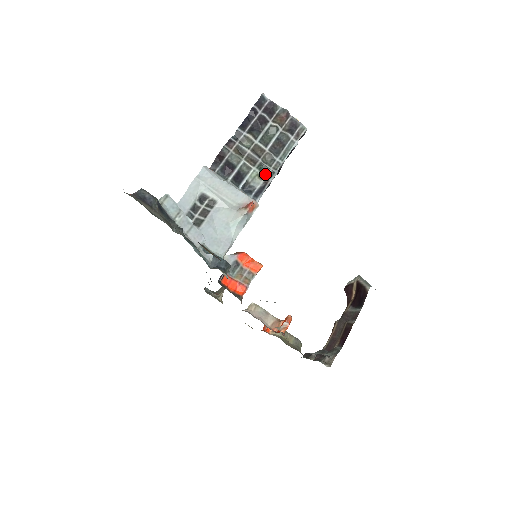
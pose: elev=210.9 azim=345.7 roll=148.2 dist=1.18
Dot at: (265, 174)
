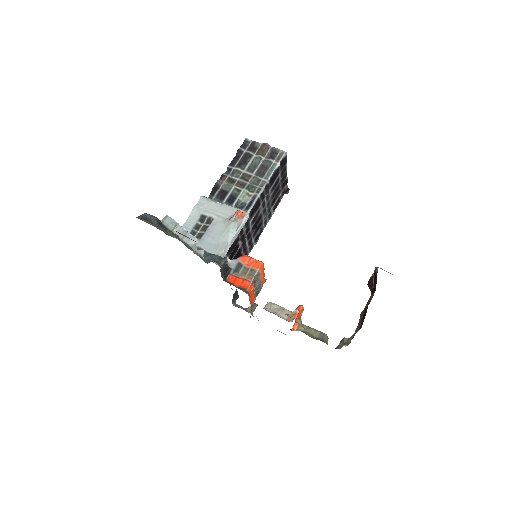
Dot at: (253, 192)
